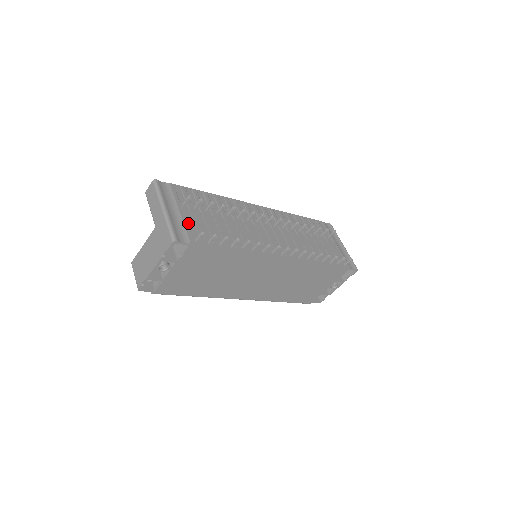
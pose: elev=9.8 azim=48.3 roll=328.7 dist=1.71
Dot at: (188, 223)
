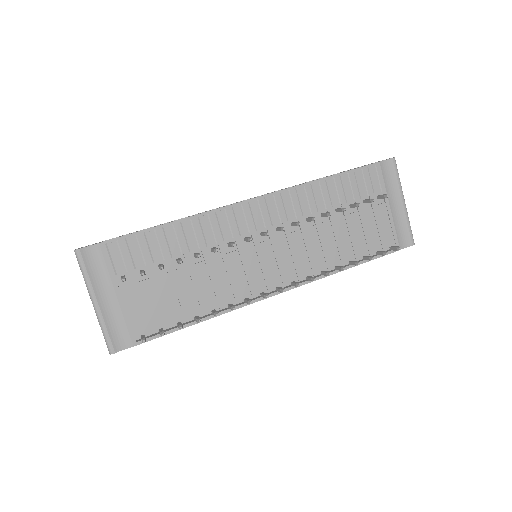
Dot at: (130, 310)
